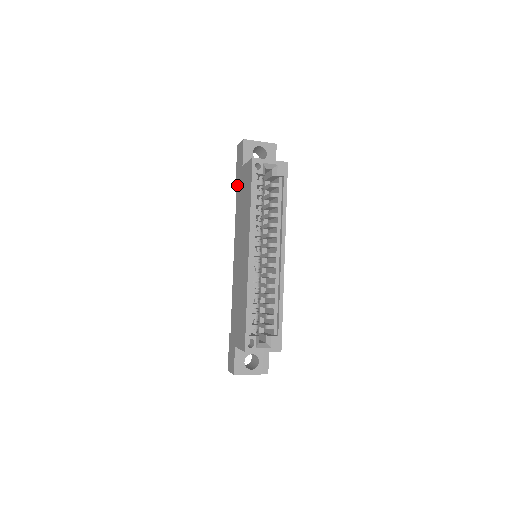
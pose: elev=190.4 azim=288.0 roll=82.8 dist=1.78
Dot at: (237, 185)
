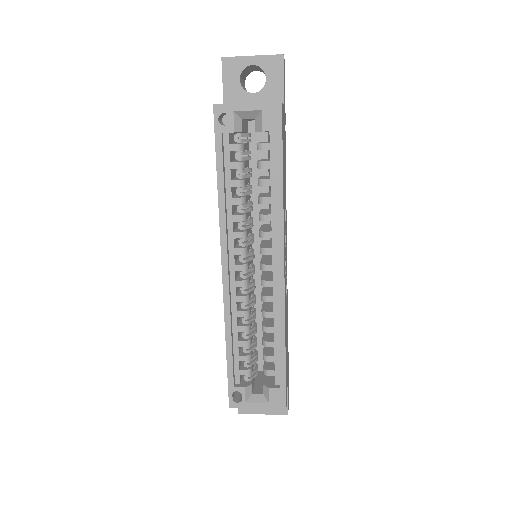
Dot at: occluded
